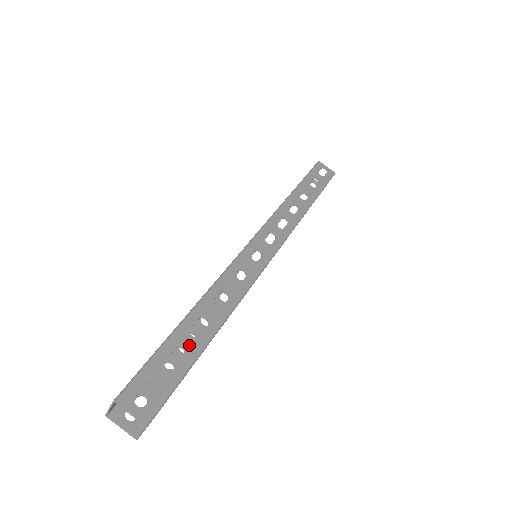
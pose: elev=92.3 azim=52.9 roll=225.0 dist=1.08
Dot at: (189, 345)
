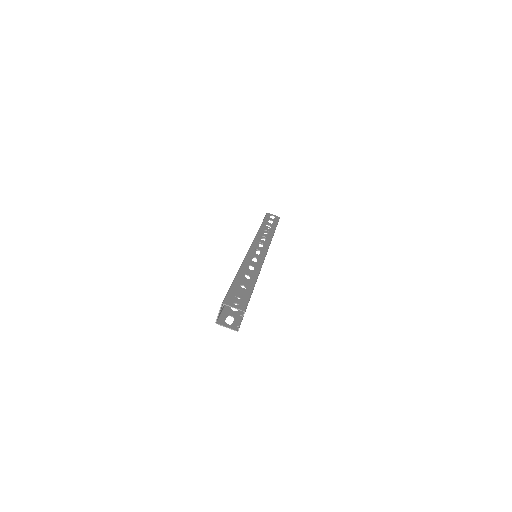
Dot at: (246, 284)
